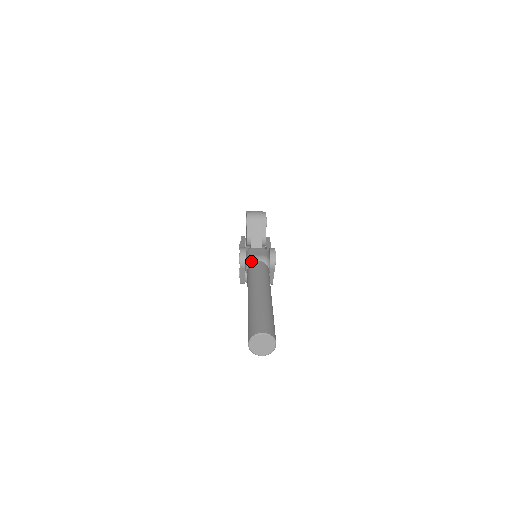
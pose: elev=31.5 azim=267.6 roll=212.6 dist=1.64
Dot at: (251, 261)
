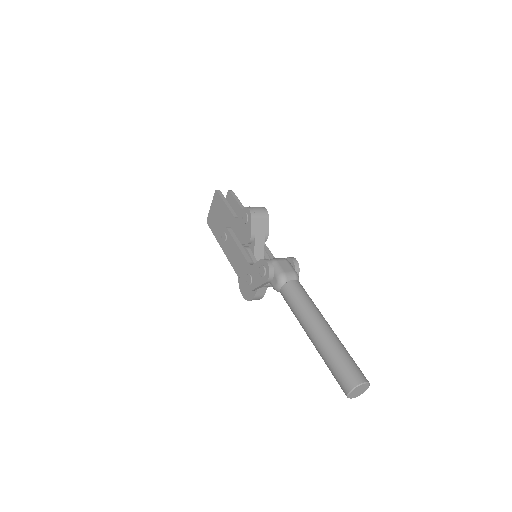
Dot at: (285, 279)
